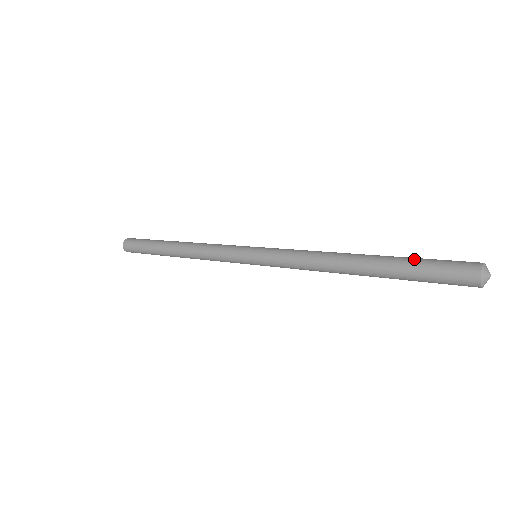
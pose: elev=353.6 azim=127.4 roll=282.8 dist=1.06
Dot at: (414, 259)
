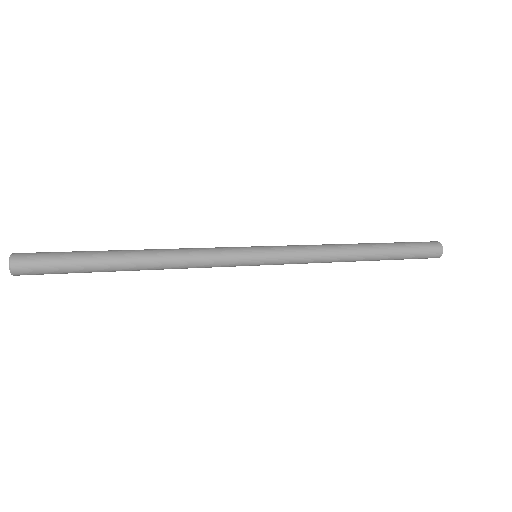
Dot at: (397, 242)
